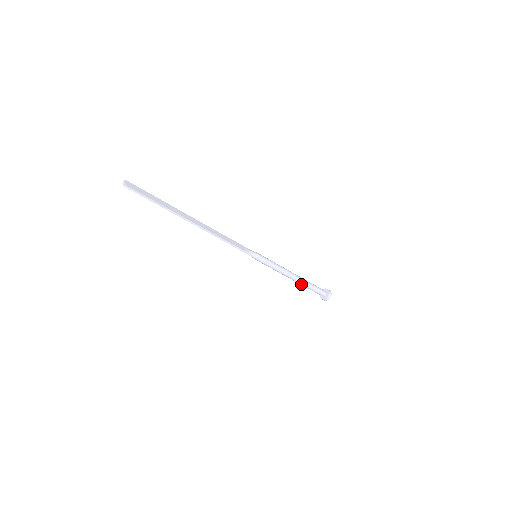
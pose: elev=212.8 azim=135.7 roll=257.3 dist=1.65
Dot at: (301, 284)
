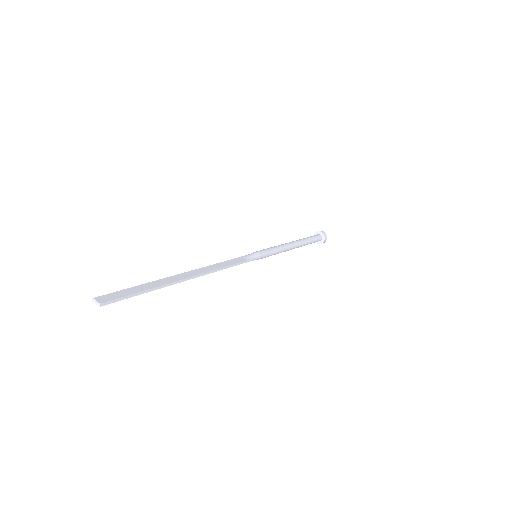
Dot at: (301, 246)
